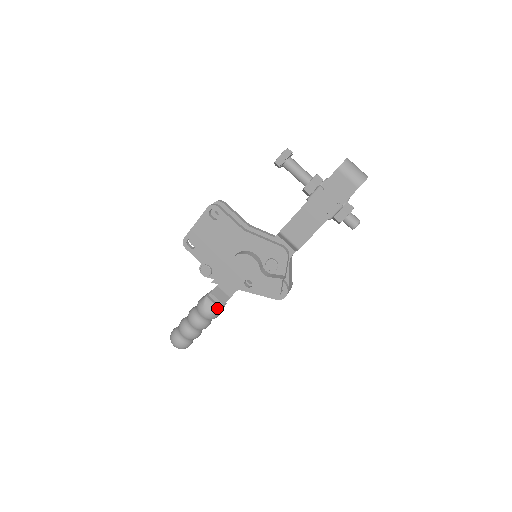
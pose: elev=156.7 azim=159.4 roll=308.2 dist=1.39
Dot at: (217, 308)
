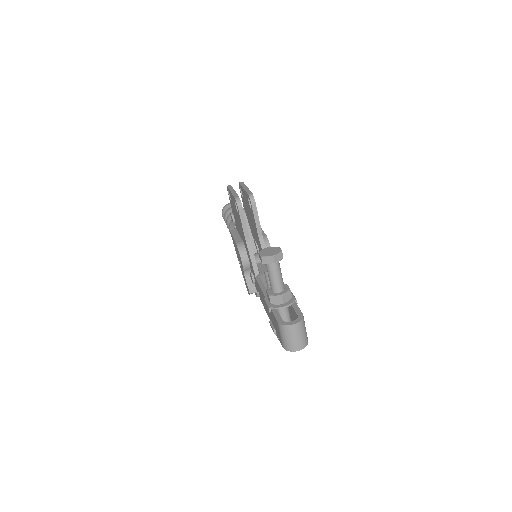
Dot at: occluded
